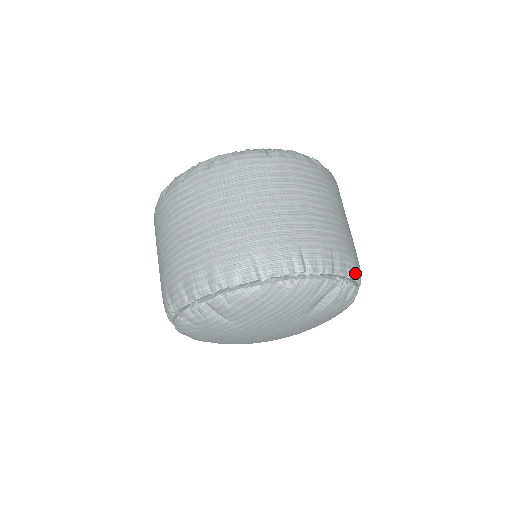
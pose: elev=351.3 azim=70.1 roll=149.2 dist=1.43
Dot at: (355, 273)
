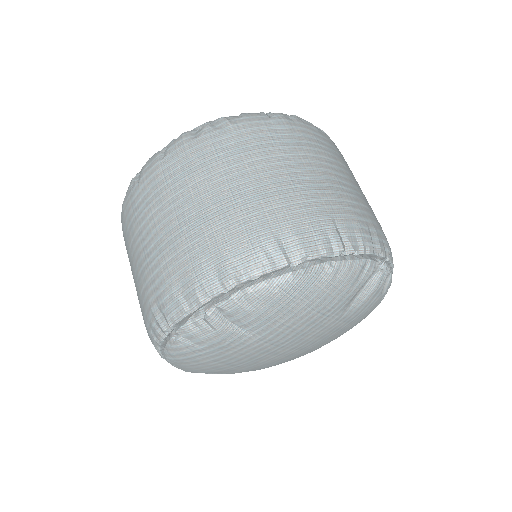
Dot at: (391, 256)
